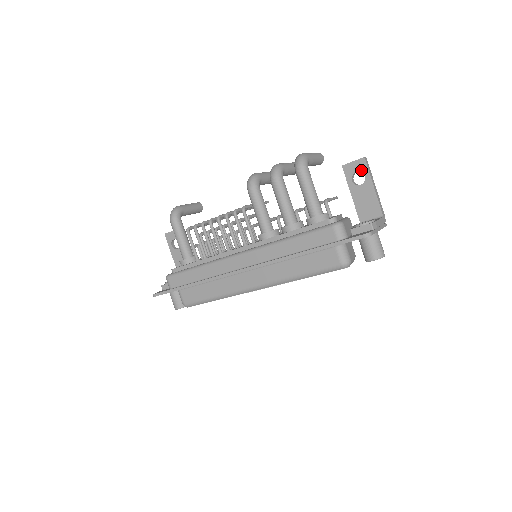
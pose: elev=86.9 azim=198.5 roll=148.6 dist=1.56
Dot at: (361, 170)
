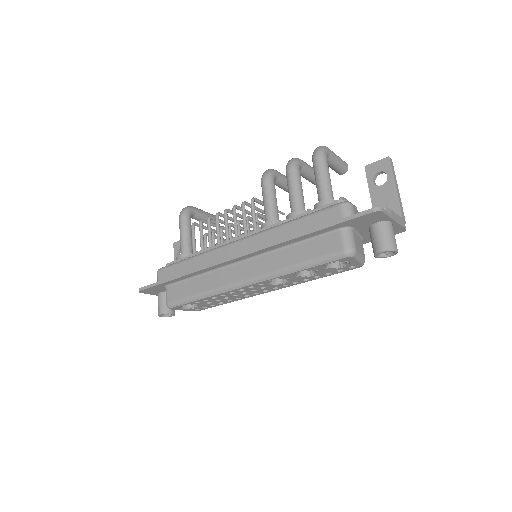
Dot at: (384, 170)
